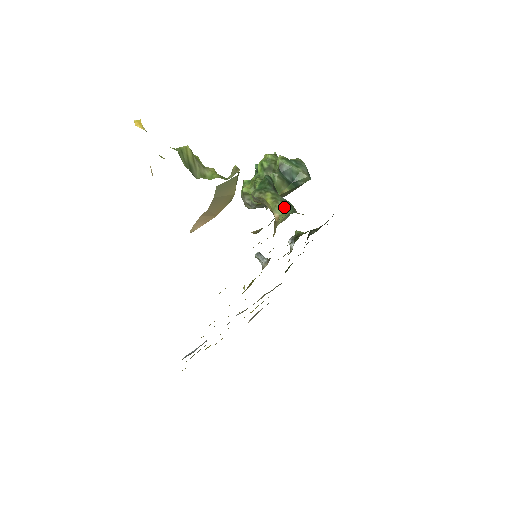
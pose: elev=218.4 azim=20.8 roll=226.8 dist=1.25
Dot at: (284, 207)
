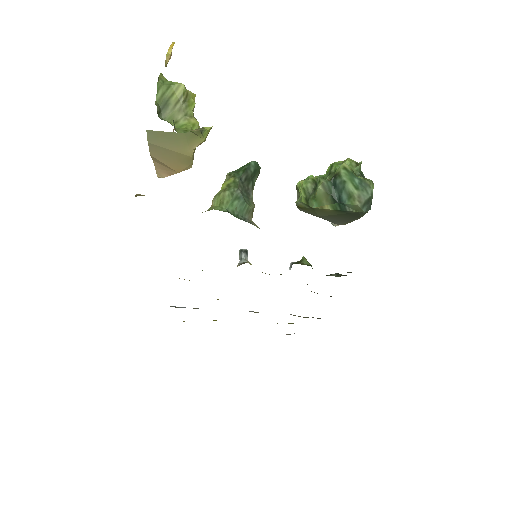
Dot at: (226, 200)
